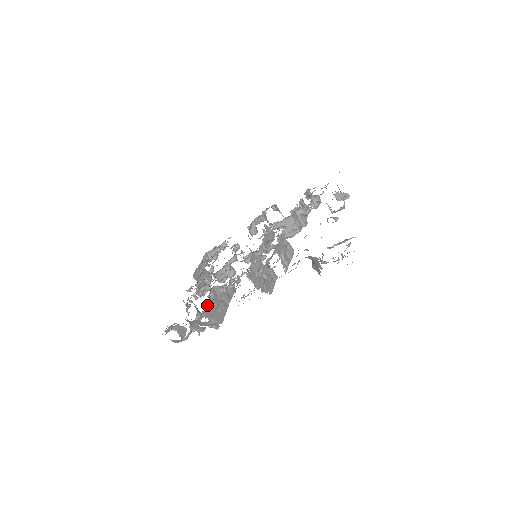
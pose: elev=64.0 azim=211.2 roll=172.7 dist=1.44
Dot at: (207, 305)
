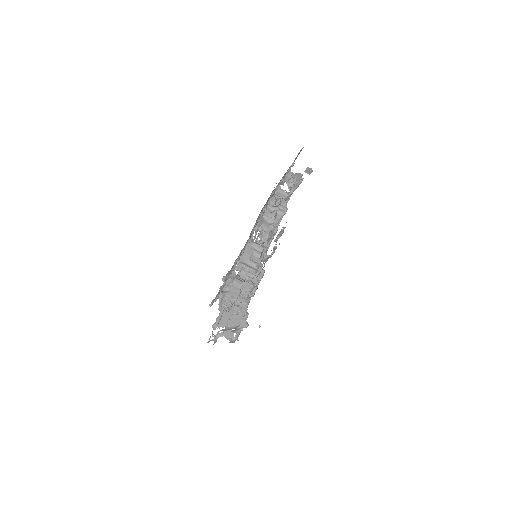
Dot at: (219, 316)
